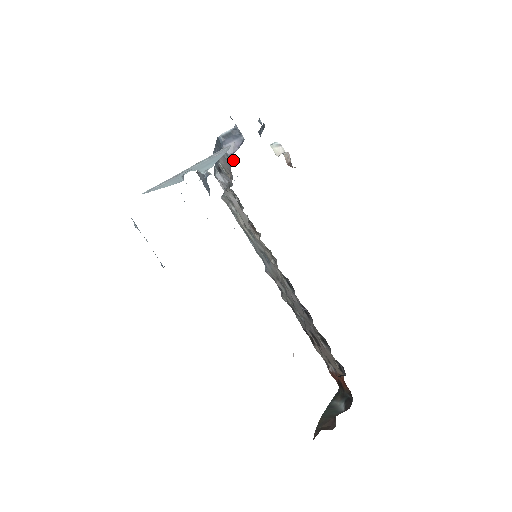
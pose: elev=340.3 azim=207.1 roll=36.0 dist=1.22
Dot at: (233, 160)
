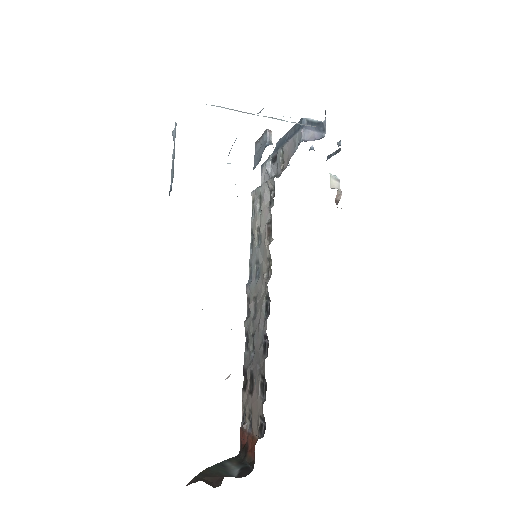
Dot at: occluded
